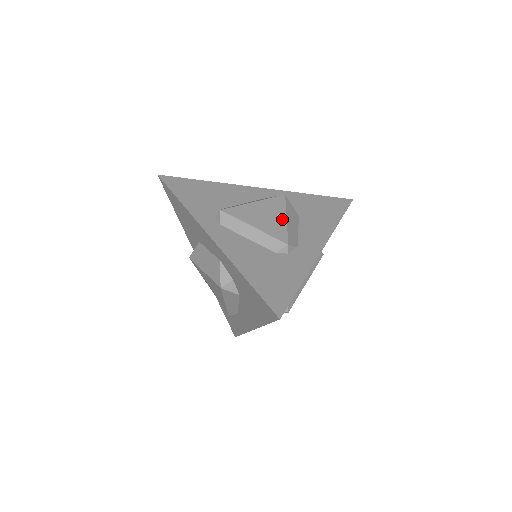
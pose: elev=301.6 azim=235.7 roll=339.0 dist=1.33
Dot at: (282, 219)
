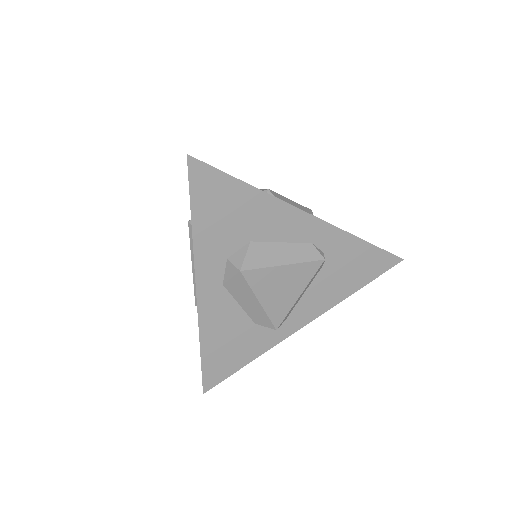
Dot at: occluded
